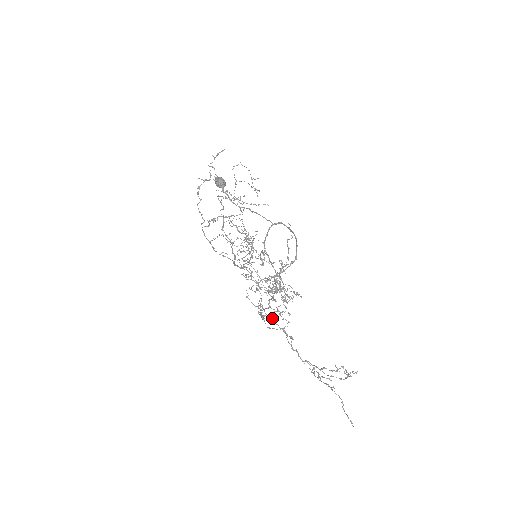
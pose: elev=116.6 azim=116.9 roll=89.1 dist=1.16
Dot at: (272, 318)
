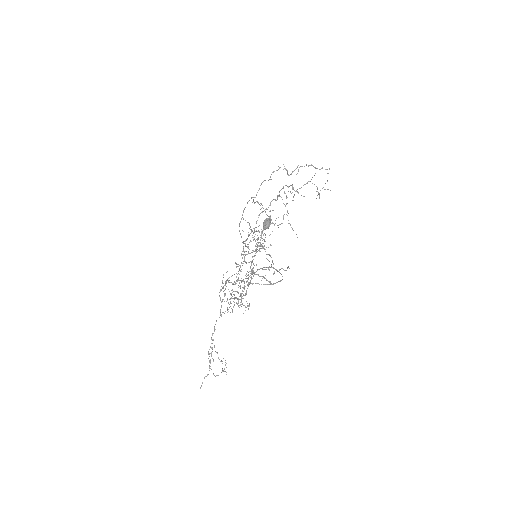
Dot at: occluded
